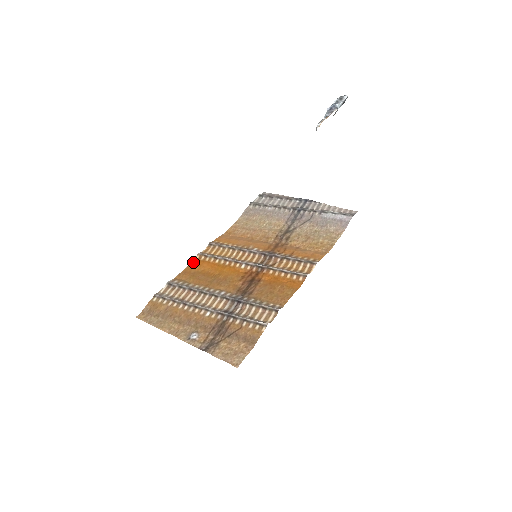
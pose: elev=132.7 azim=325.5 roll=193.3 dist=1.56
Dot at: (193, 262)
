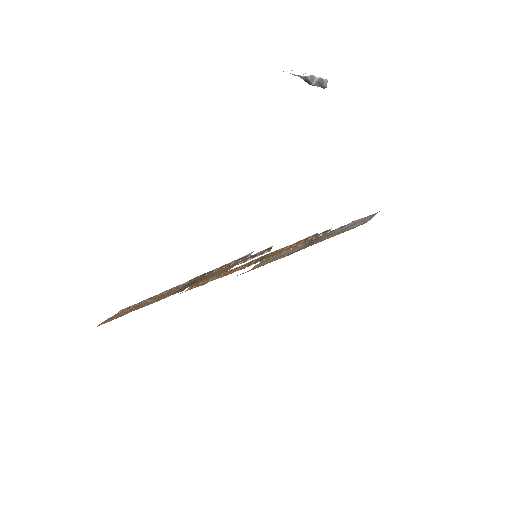
Dot at: occluded
